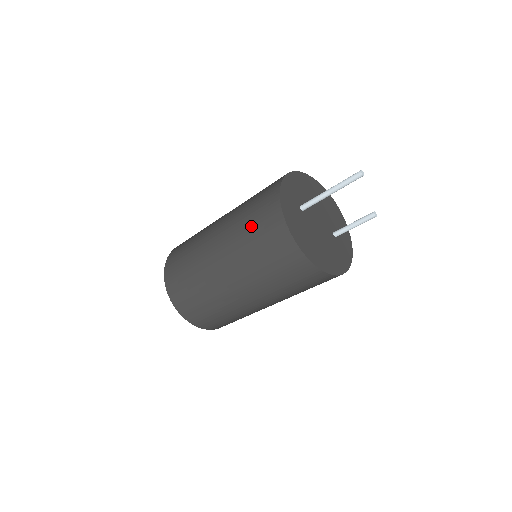
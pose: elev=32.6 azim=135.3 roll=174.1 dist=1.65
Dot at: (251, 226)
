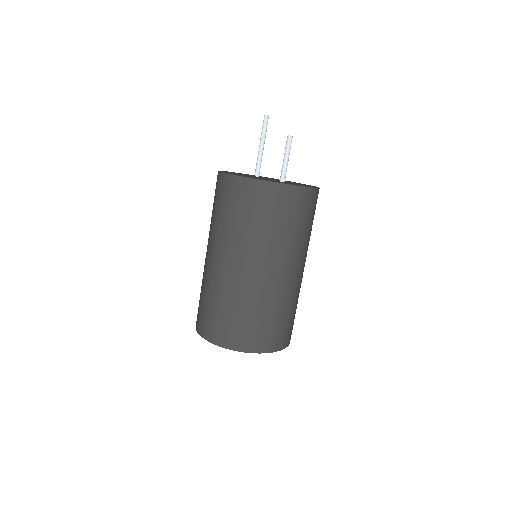
Dot at: occluded
